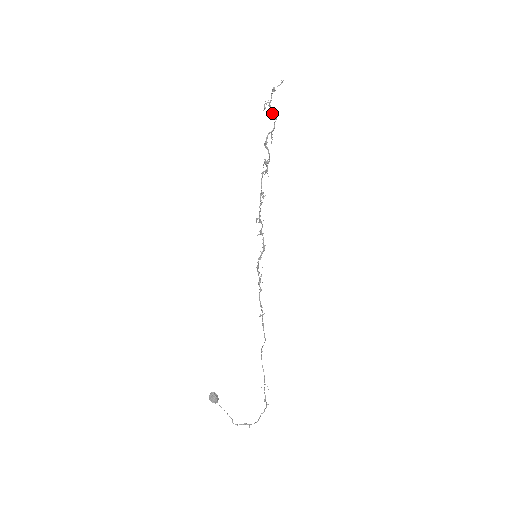
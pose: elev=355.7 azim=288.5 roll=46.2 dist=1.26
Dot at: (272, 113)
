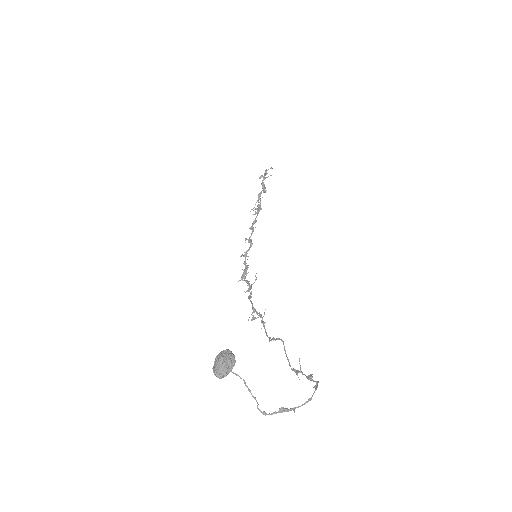
Dot at: (263, 184)
